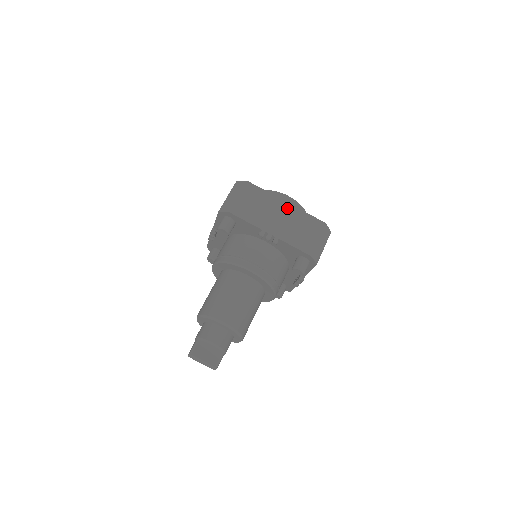
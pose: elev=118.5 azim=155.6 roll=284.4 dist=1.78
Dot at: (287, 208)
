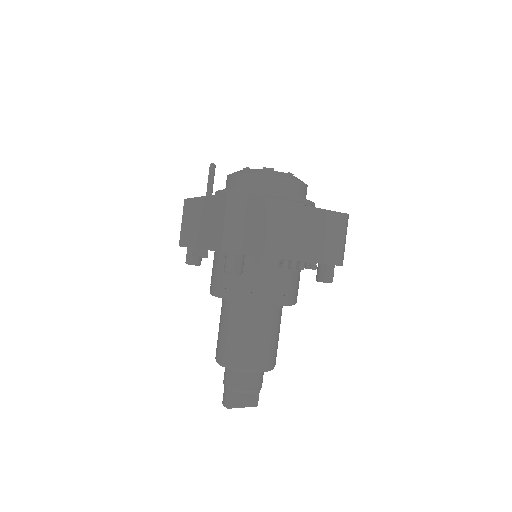
Dot at: (303, 214)
